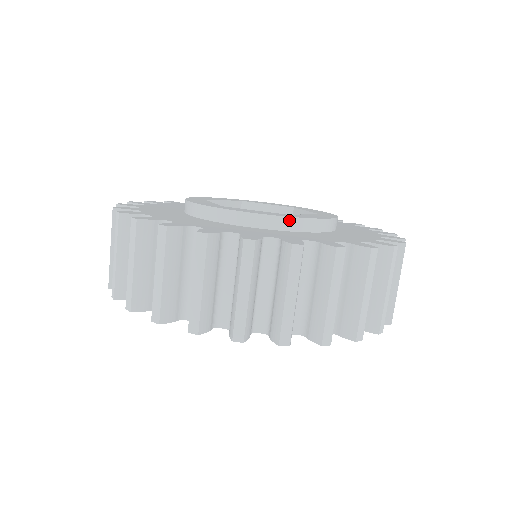
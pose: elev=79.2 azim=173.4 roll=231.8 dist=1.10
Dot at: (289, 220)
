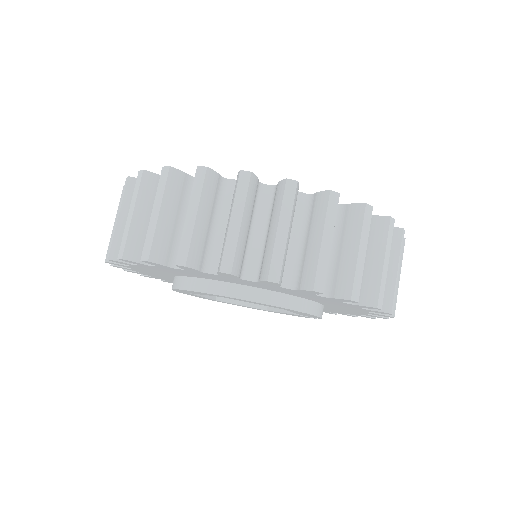
Dot at: occluded
